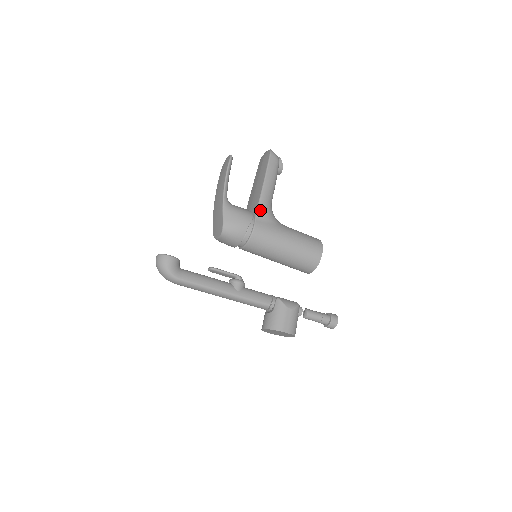
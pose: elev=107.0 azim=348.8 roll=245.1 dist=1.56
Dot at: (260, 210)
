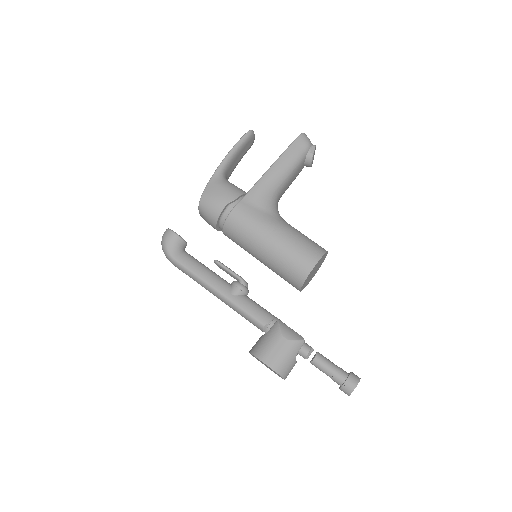
Dot at: (252, 192)
